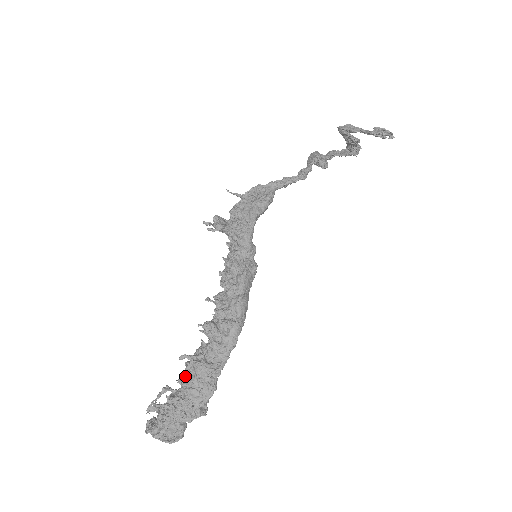
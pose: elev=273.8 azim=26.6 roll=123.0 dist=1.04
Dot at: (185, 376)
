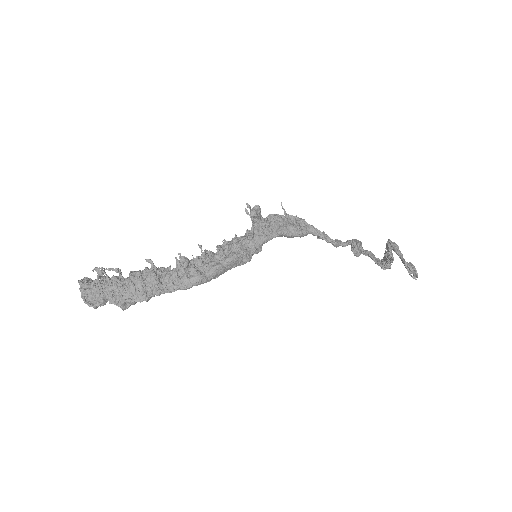
Dot at: (138, 273)
